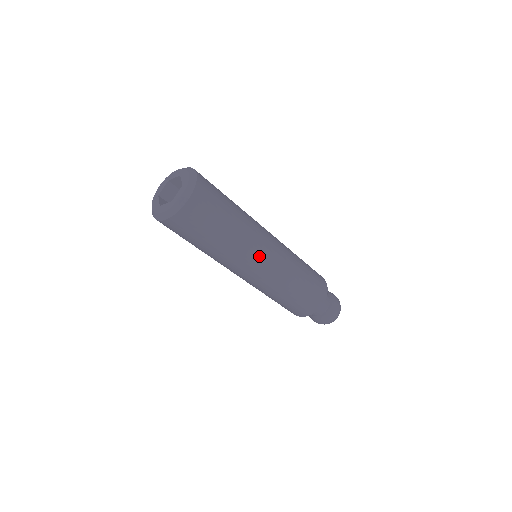
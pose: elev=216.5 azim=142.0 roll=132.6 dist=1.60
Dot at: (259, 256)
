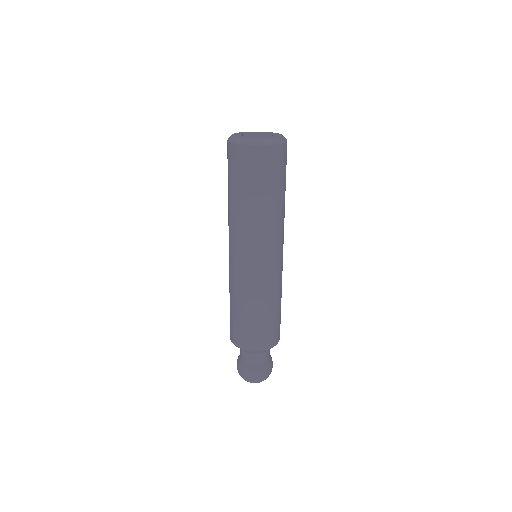
Dot at: (268, 248)
